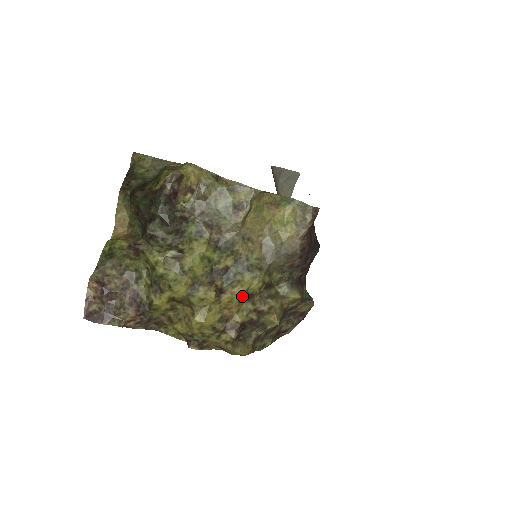
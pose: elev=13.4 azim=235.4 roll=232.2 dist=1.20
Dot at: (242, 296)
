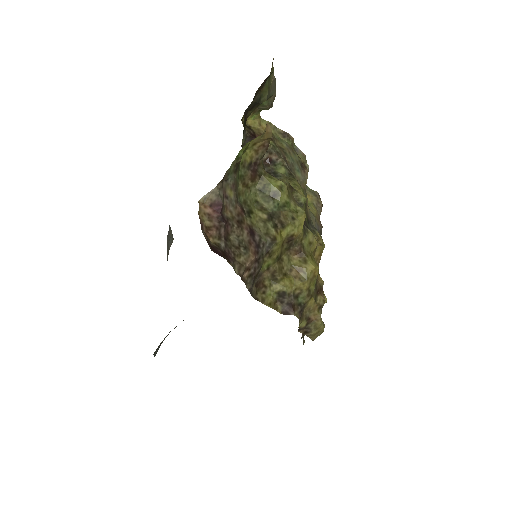
Dot at: occluded
